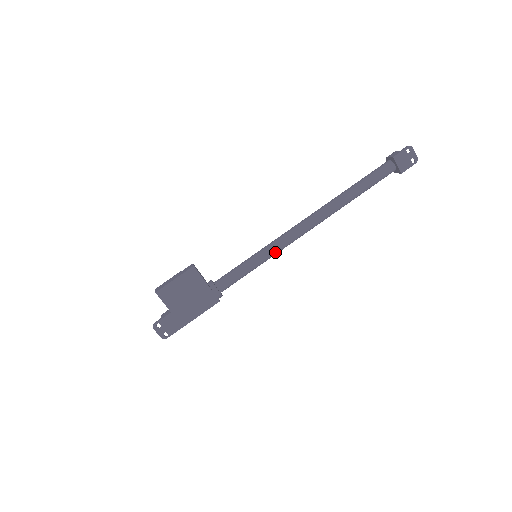
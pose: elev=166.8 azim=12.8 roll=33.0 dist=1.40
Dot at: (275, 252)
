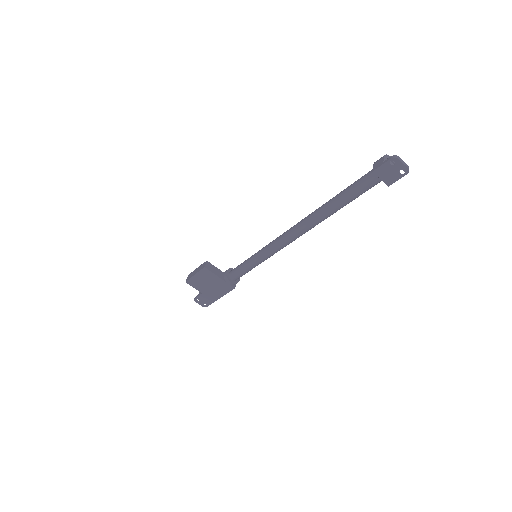
Dot at: (270, 255)
